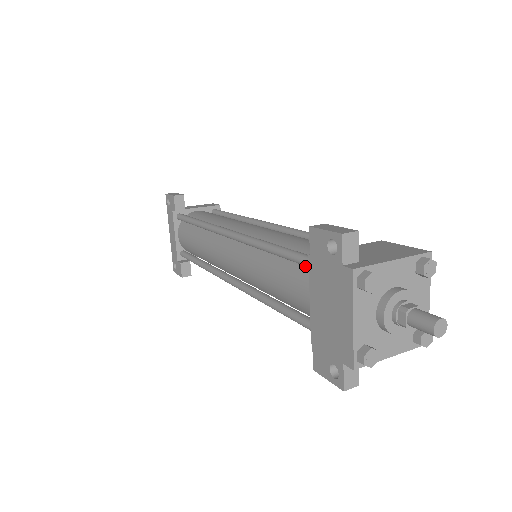
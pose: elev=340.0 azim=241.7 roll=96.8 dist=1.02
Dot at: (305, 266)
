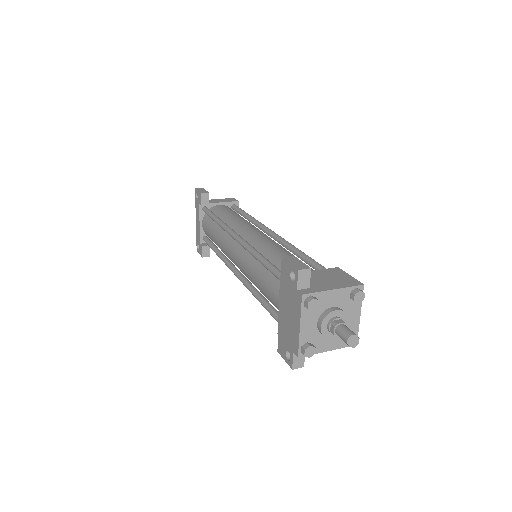
Dot at: occluded
